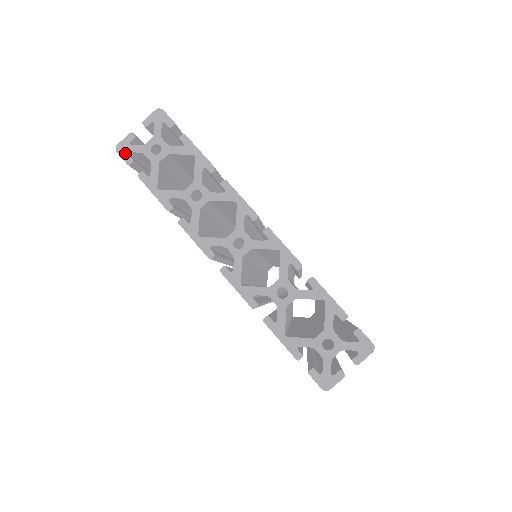
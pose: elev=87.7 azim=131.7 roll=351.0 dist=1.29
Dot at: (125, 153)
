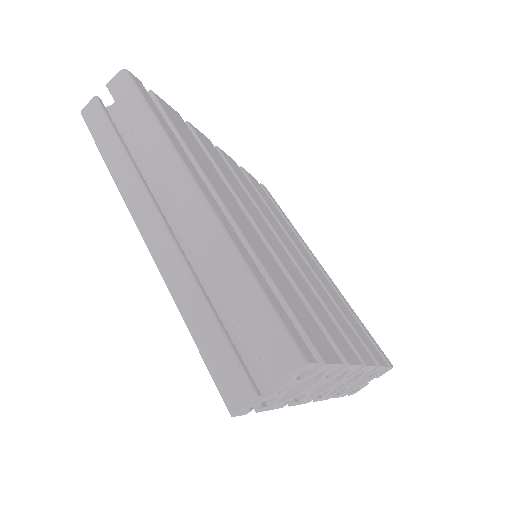
Dot at: (244, 412)
